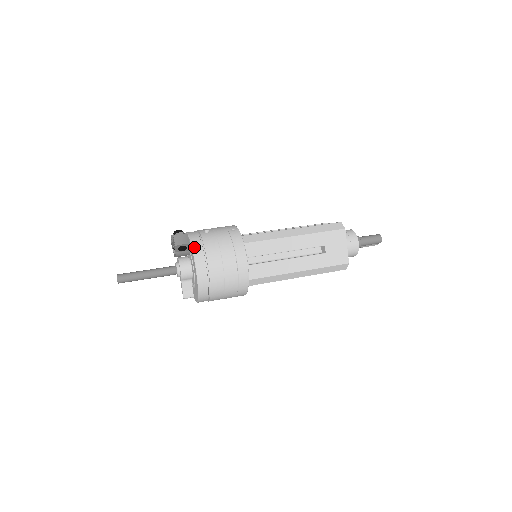
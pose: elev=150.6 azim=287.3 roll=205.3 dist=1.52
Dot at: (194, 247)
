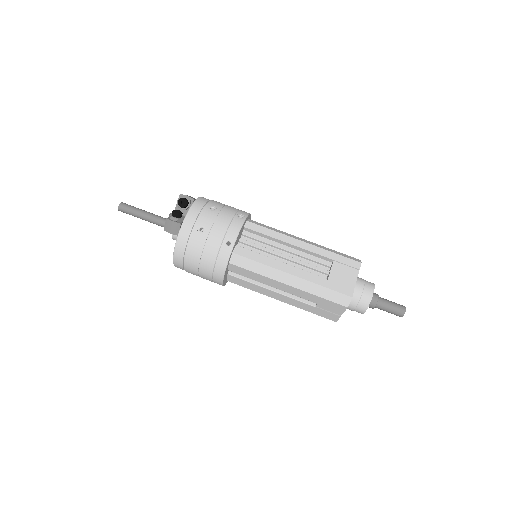
Dot at: (177, 245)
